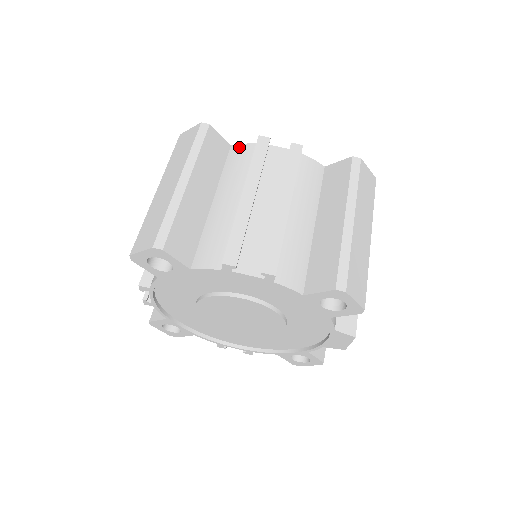
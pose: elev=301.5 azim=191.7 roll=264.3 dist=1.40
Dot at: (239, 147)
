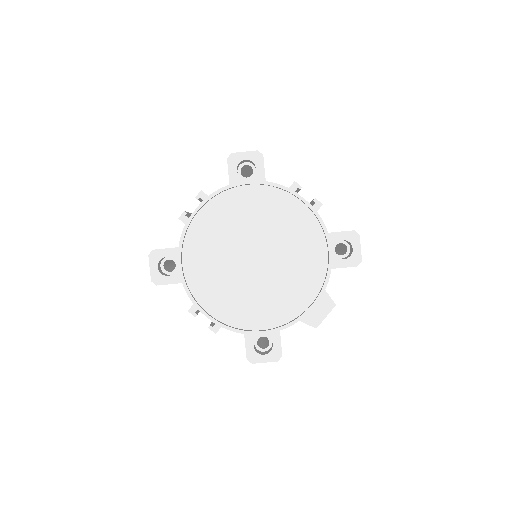
Dot at: occluded
